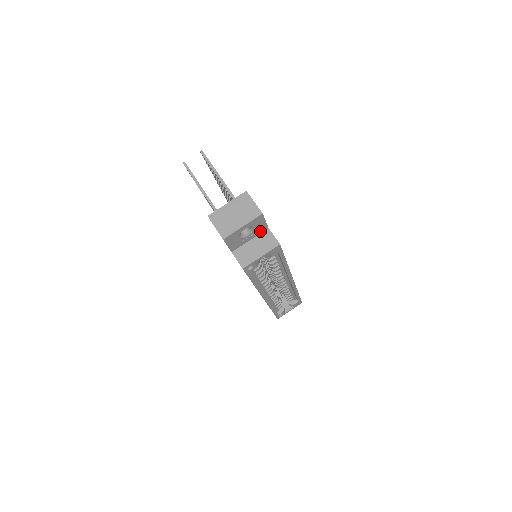
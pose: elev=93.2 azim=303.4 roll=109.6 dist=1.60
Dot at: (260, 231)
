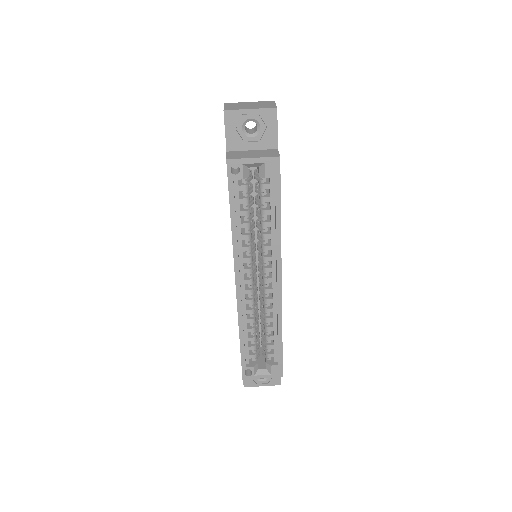
Dot at: (267, 145)
